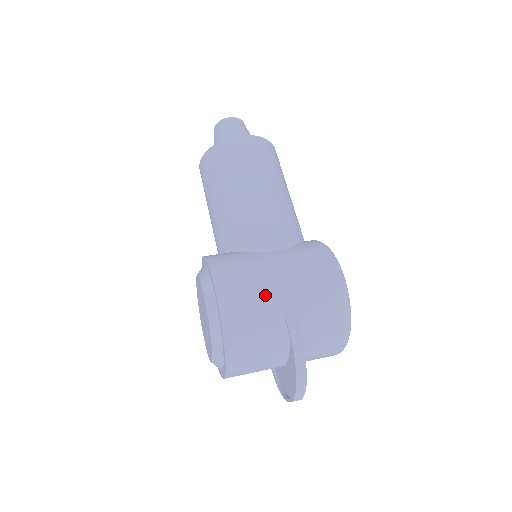
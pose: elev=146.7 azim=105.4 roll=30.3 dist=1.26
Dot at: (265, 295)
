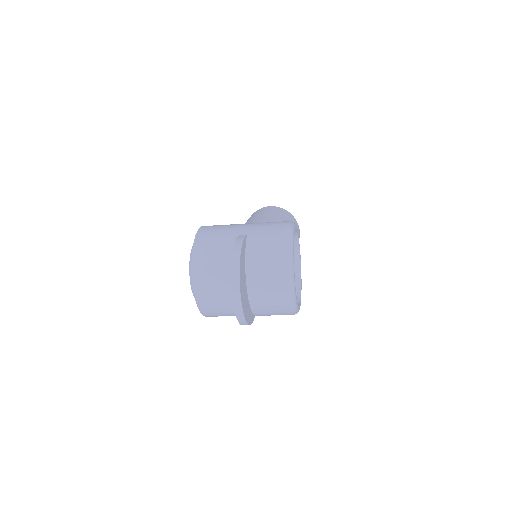
Dot at: (230, 228)
